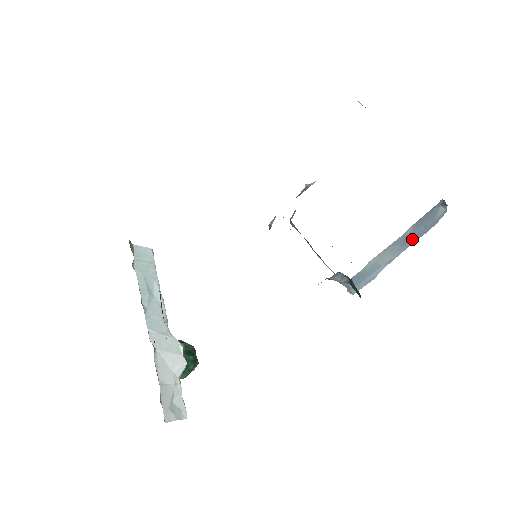
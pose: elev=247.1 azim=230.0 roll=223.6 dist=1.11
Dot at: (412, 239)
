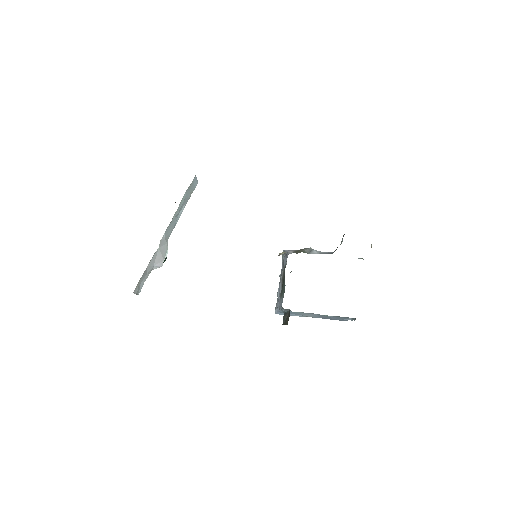
Dot at: (325, 318)
